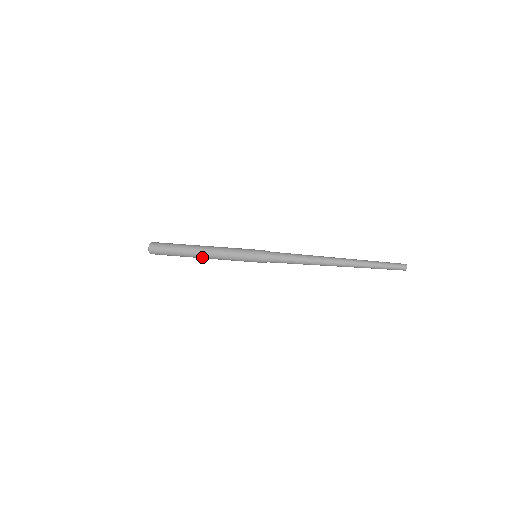
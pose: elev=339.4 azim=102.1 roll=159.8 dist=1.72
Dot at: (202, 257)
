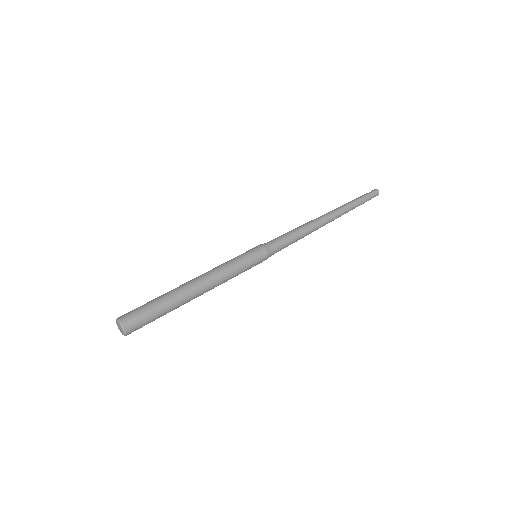
Dot at: (200, 295)
